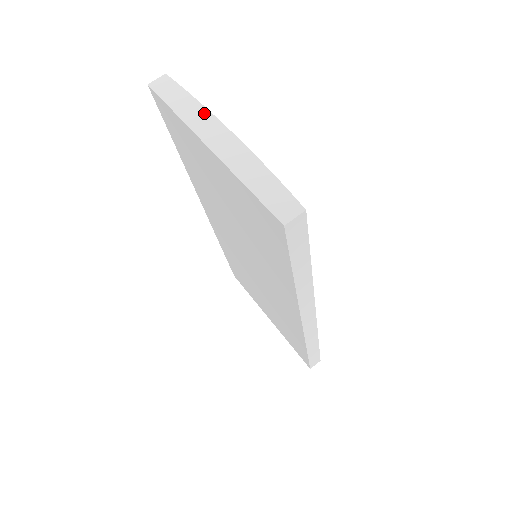
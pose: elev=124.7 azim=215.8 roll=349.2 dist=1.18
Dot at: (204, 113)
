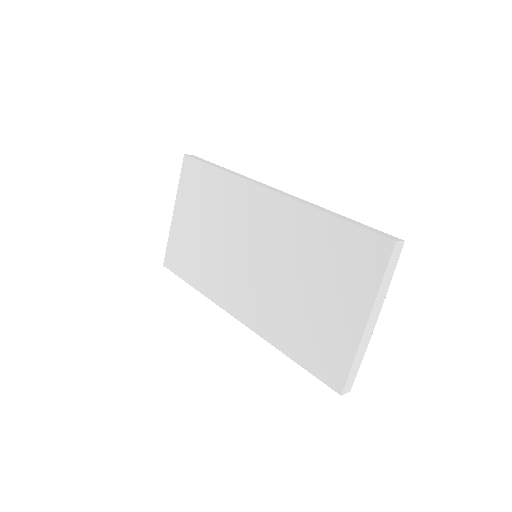
Dot at: (384, 296)
